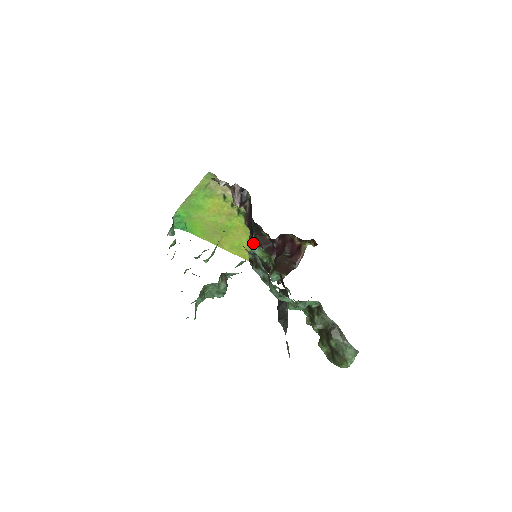
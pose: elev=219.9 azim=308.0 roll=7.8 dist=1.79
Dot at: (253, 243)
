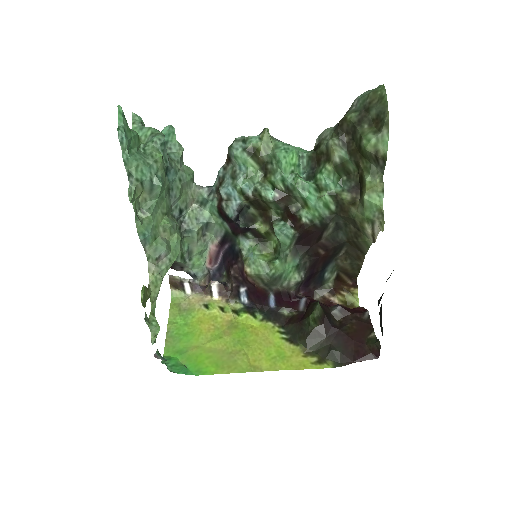
Dot at: (240, 252)
